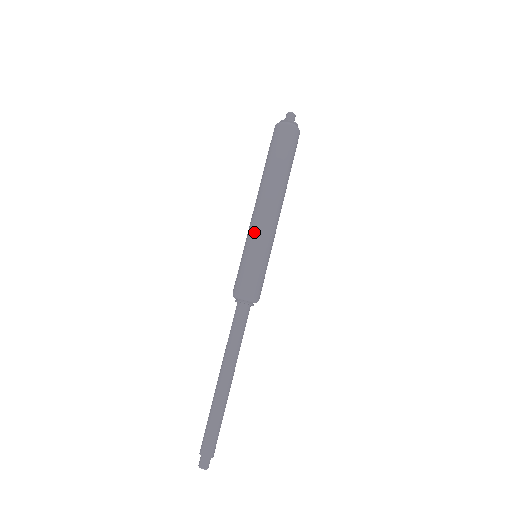
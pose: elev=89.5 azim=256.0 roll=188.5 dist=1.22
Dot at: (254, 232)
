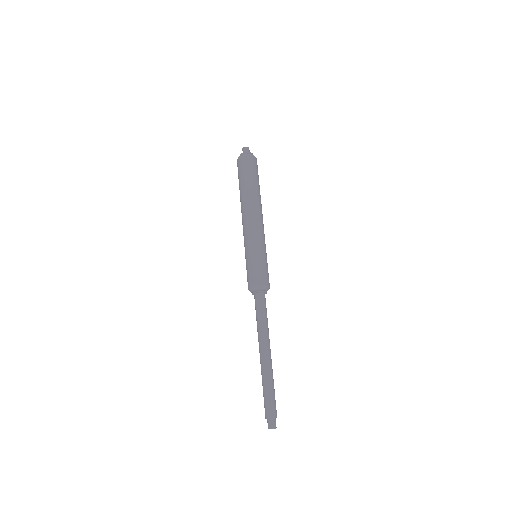
Dot at: (247, 239)
